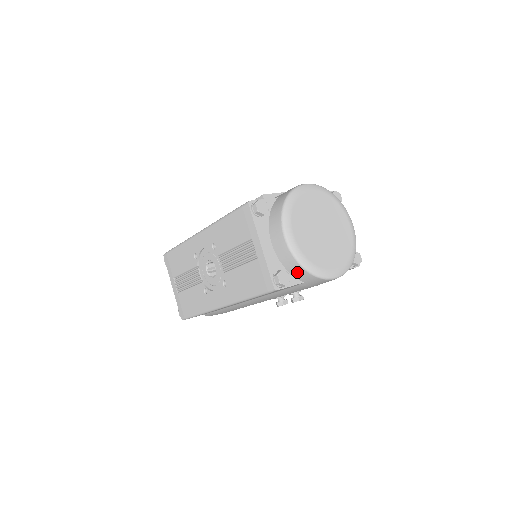
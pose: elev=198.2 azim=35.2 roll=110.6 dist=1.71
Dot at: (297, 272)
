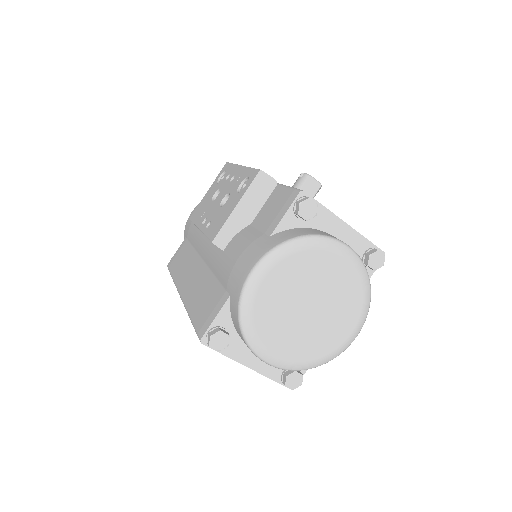
Dot at: occluded
